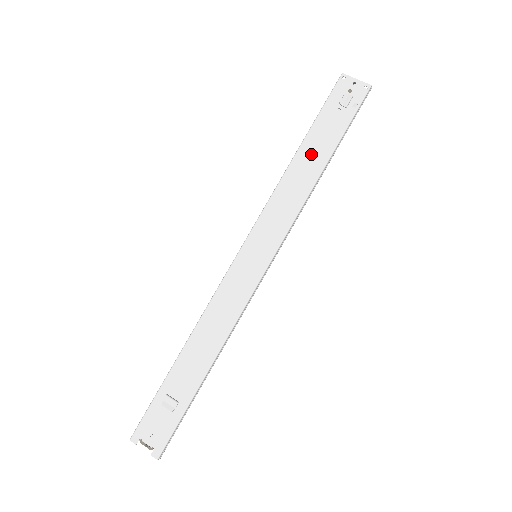
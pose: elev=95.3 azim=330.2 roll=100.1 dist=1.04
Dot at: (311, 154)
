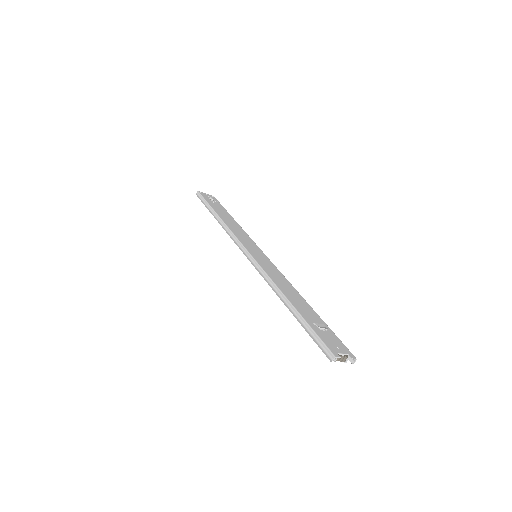
Dot at: (225, 216)
